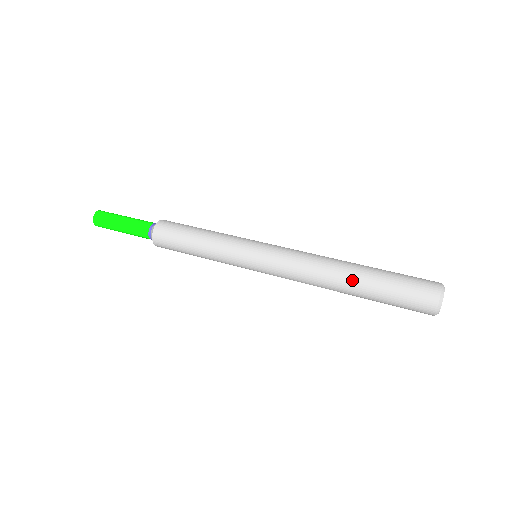
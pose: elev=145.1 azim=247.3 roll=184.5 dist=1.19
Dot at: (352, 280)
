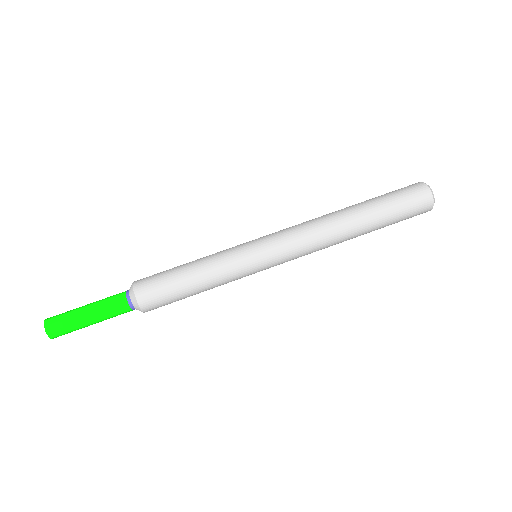
Dot at: (361, 233)
